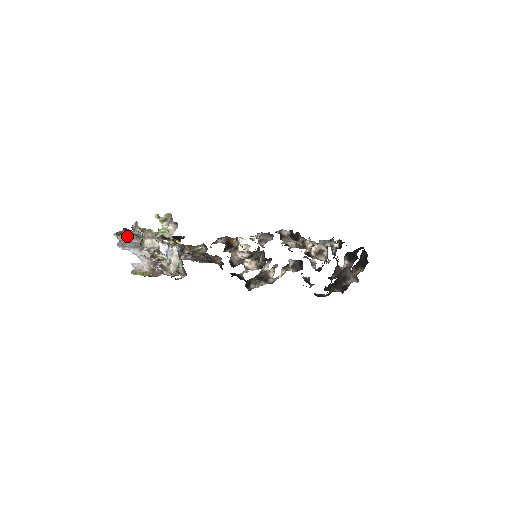
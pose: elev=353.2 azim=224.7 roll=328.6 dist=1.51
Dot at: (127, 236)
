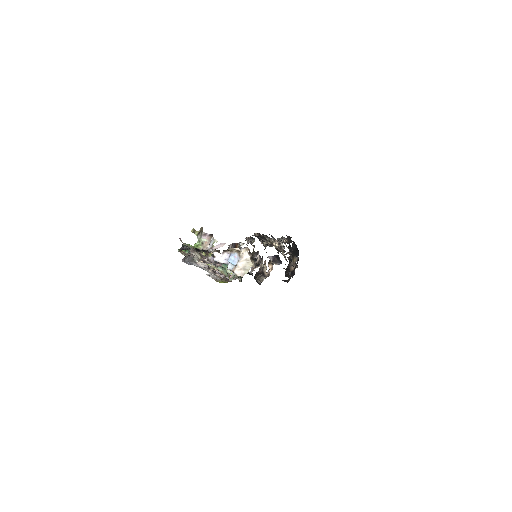
Dot at: (183, 252)
